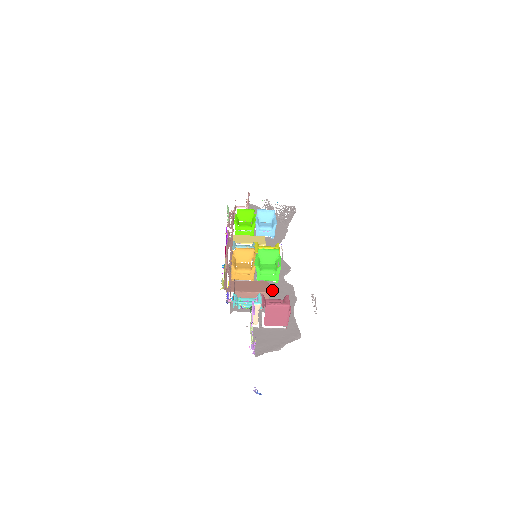
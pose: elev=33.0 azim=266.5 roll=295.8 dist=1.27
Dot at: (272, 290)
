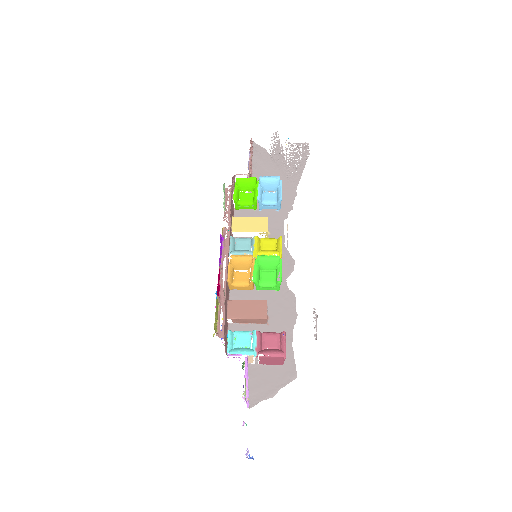
Dot at: (272, 303)
